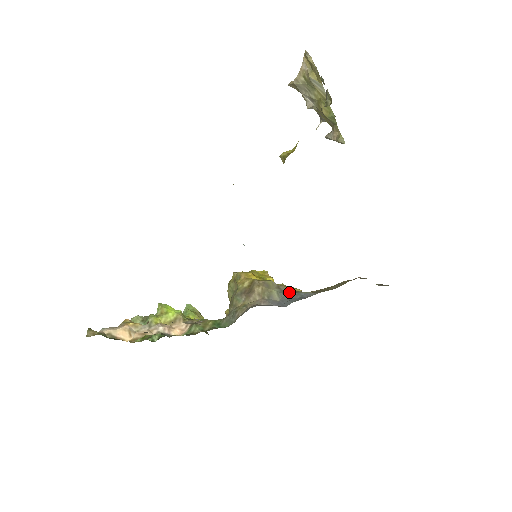
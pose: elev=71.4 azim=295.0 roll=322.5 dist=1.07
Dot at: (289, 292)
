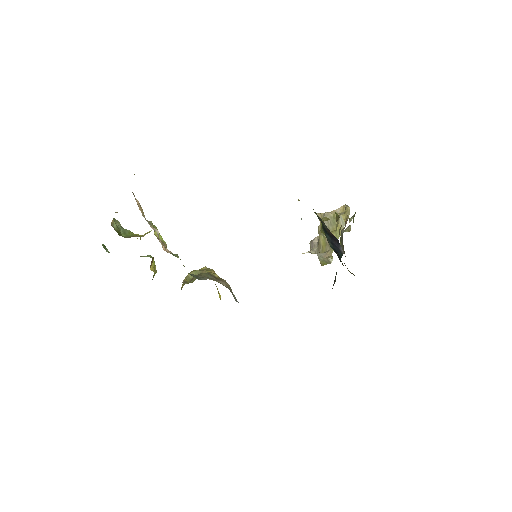
Dot at: occluded
